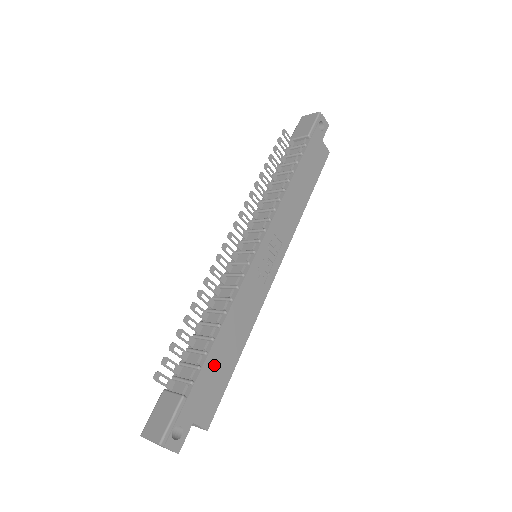
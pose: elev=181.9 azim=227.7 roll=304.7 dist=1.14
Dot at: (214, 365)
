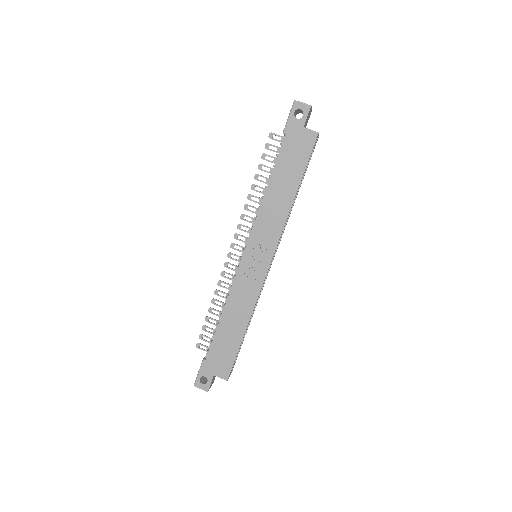
Dot at: (222, 341)
